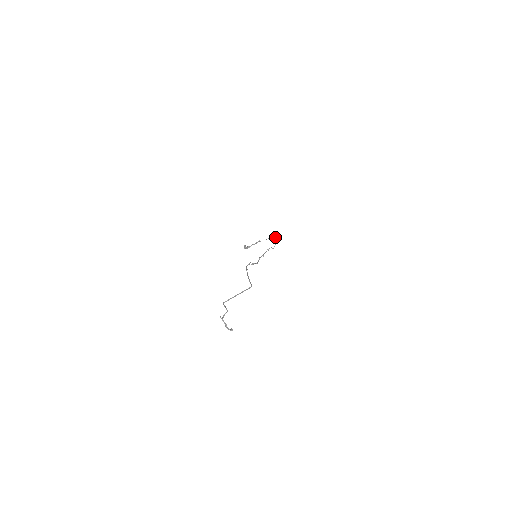
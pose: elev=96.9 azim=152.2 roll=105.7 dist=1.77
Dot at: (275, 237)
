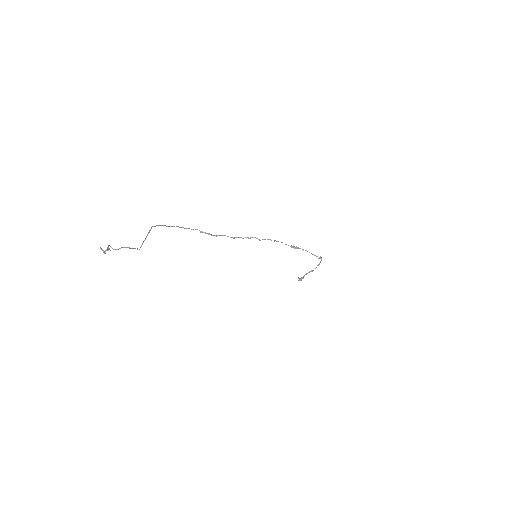
Dot at: (293, 246)
